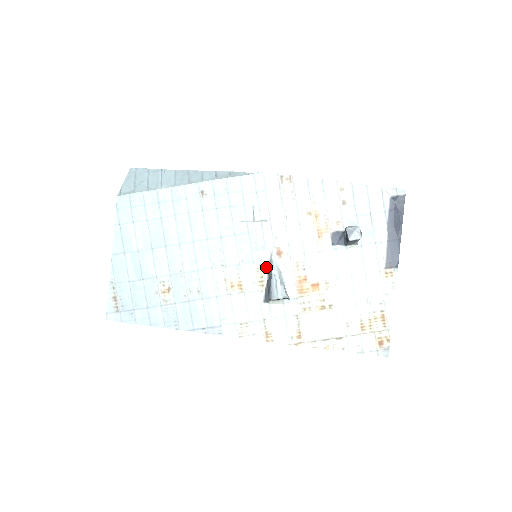
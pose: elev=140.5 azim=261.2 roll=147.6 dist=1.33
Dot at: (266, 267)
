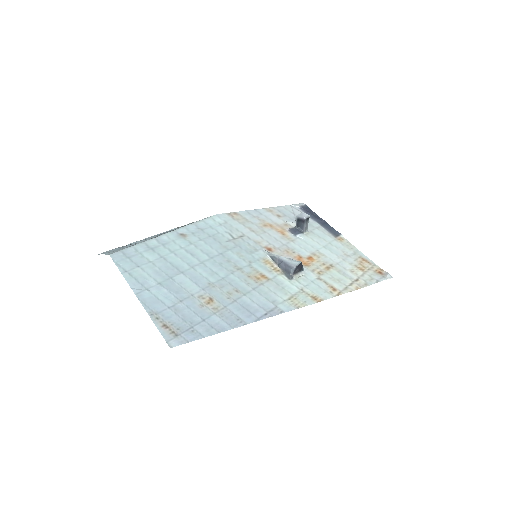
Dot at: (269, 260)
